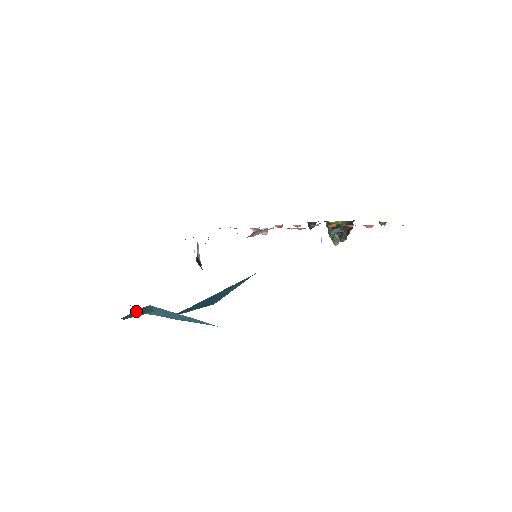
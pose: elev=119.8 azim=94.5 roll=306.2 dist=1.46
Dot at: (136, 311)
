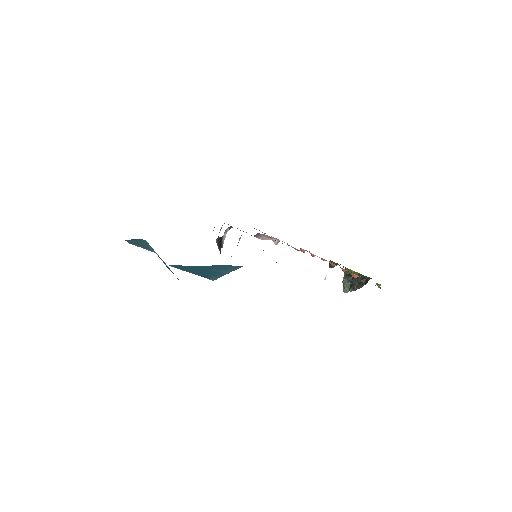
Dot at: (137, 240)
